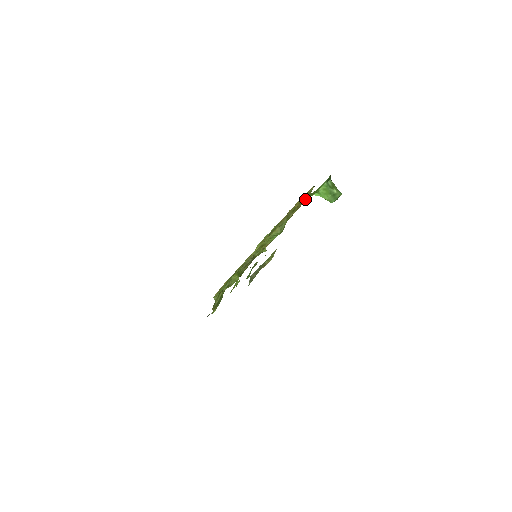
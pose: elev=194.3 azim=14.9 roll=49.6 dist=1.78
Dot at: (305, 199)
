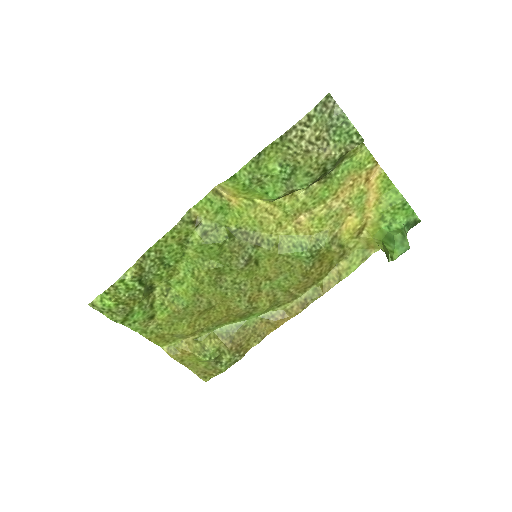
Dot at: (350, 268)
